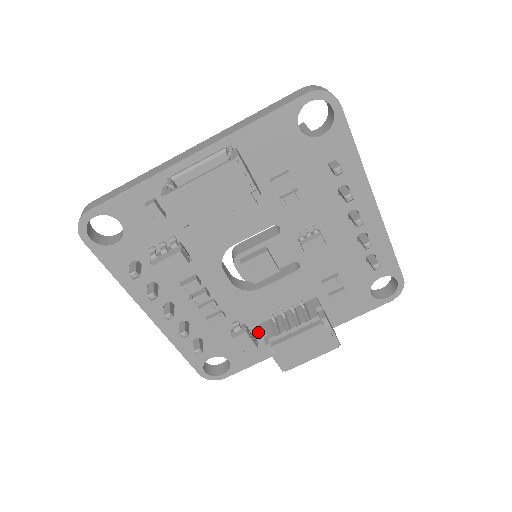
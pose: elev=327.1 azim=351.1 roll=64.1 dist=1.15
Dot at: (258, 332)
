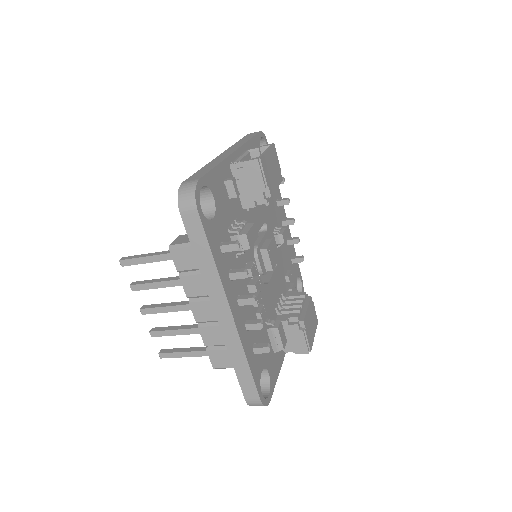
Dot at: occluded
